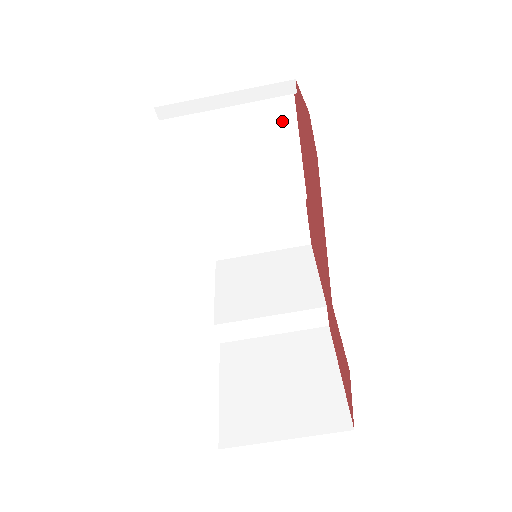
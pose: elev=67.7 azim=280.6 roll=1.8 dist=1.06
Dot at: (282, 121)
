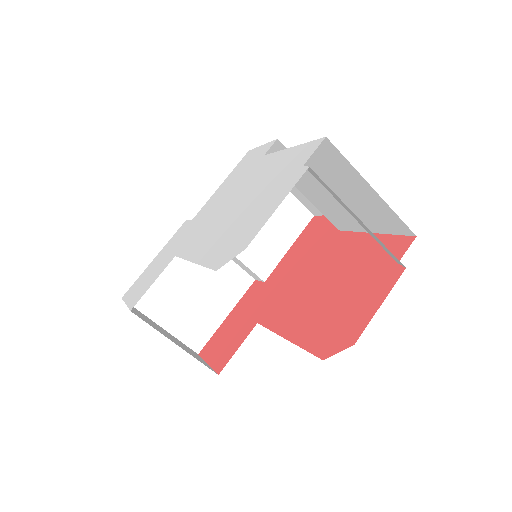
Dot at: (382, 224)
